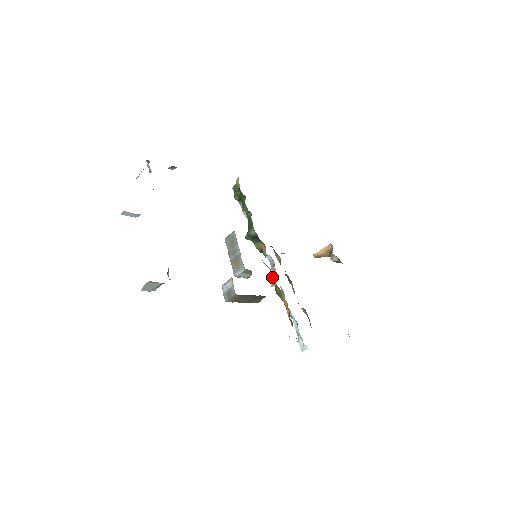
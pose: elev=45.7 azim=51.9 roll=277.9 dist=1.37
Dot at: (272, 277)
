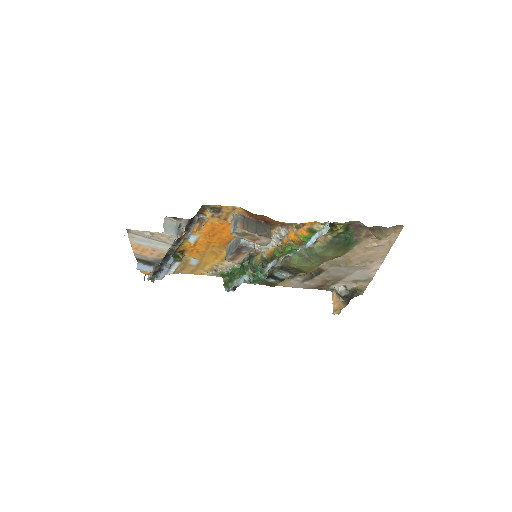
Dot at: (276, 250)
